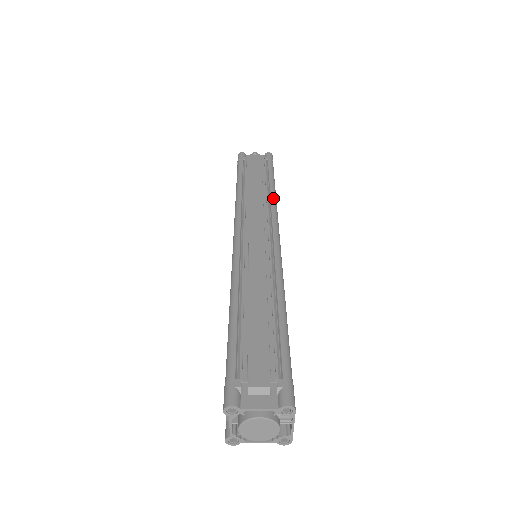
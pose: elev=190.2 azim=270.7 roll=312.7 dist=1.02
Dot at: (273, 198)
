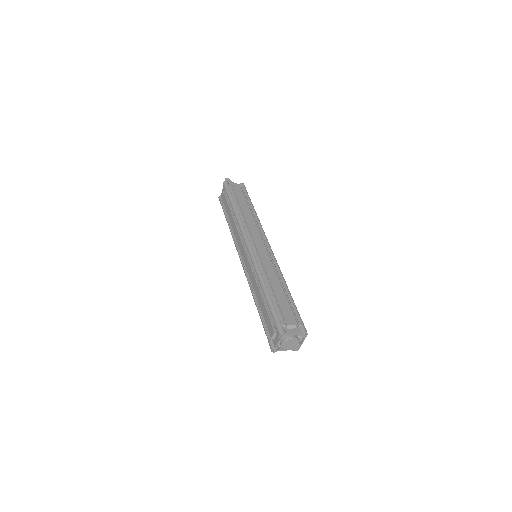
Dot at: (258, 220)
